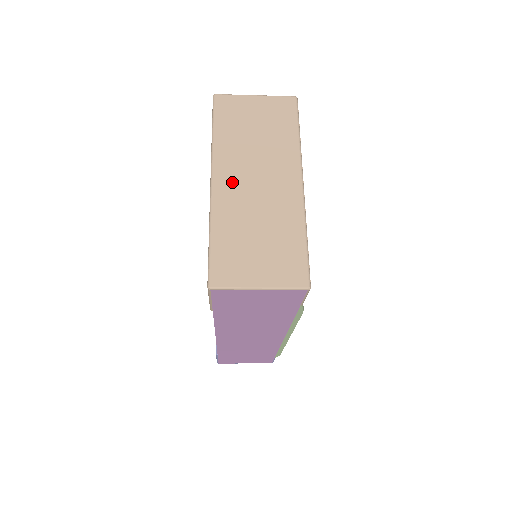
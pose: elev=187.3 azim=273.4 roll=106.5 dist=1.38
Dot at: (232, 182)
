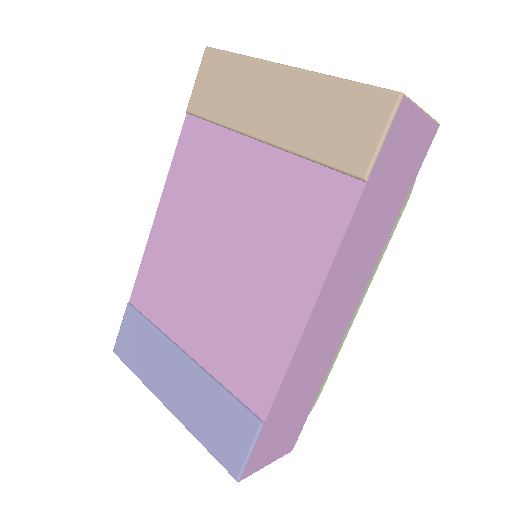
Dot at: occluded
